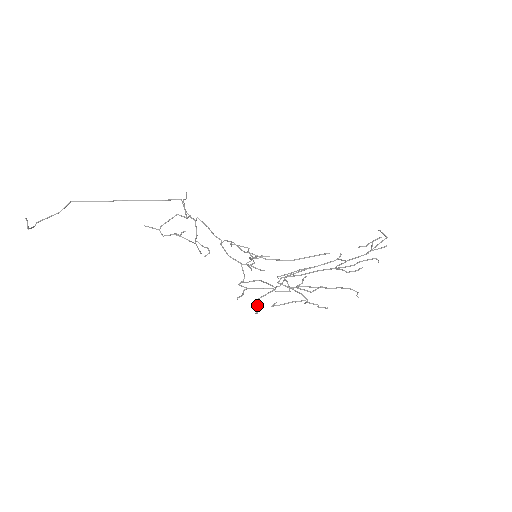
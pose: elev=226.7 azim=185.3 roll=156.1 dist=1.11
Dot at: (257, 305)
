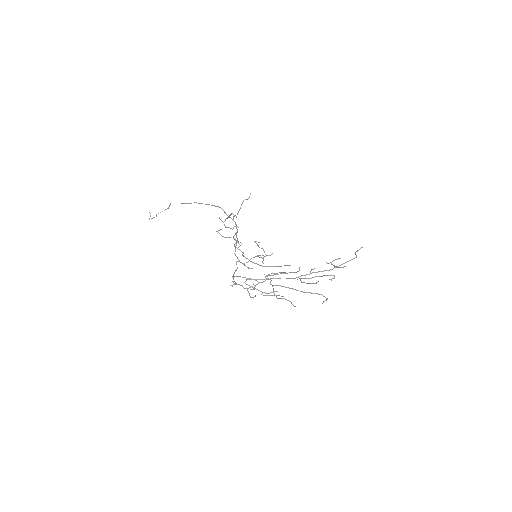
Dot at: (248, 292)
